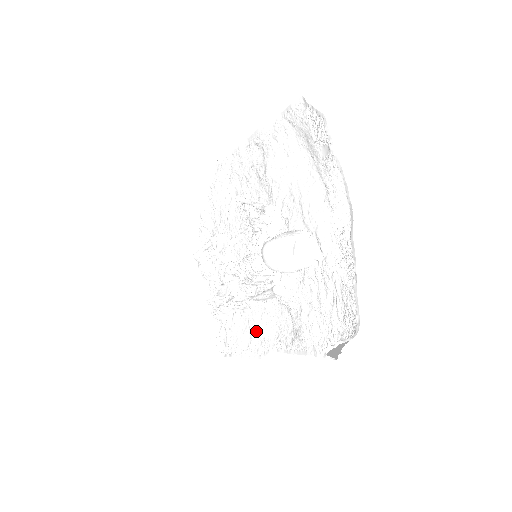
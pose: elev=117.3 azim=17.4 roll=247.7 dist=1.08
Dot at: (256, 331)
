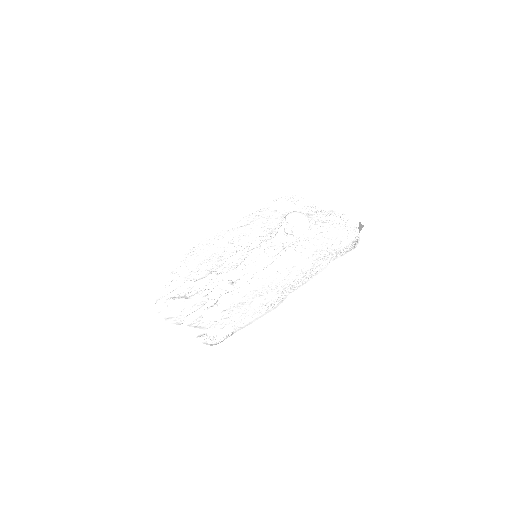
Dot at: (266, 295)
